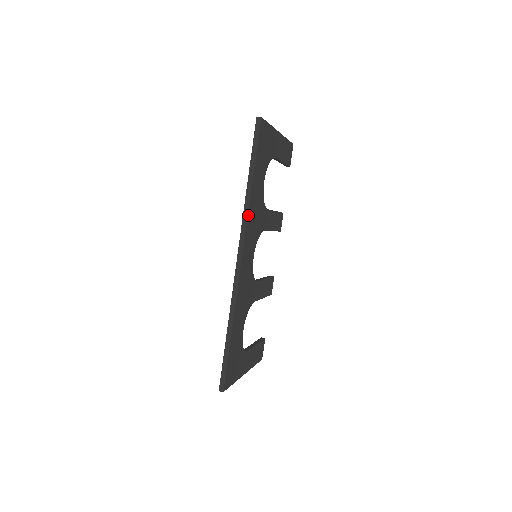
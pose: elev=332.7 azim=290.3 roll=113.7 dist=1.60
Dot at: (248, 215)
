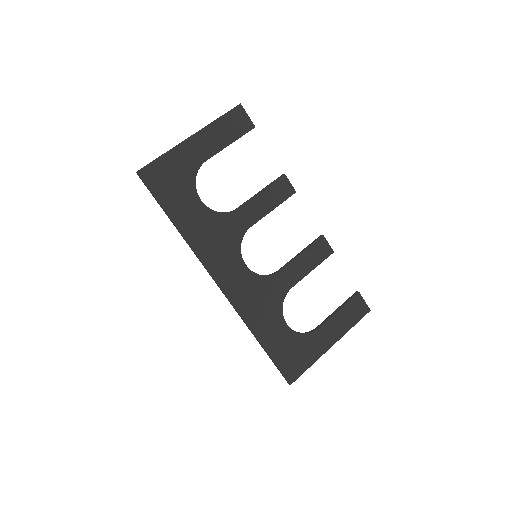
Dot at: (196, 251)
